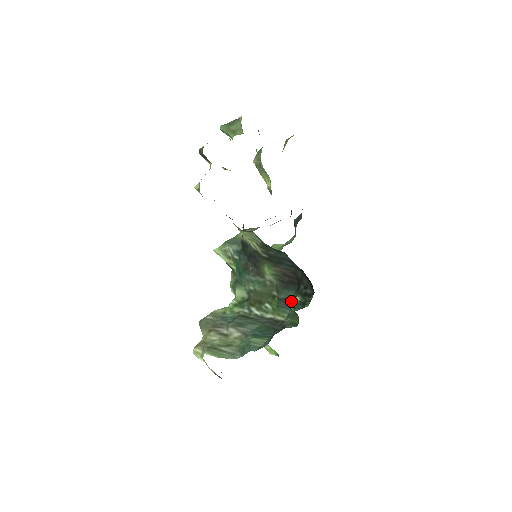
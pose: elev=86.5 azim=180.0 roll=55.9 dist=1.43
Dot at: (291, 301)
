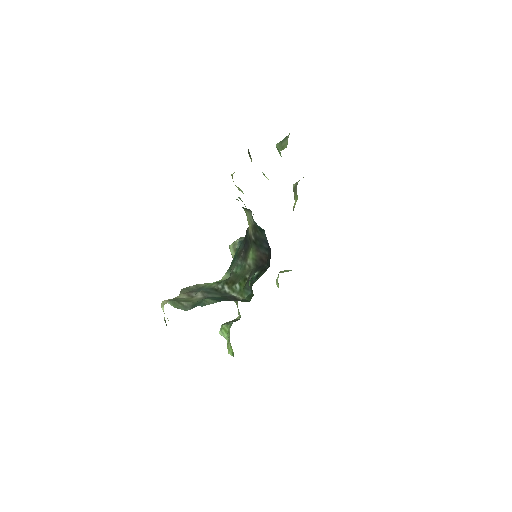
Dot at: (254, 282)
